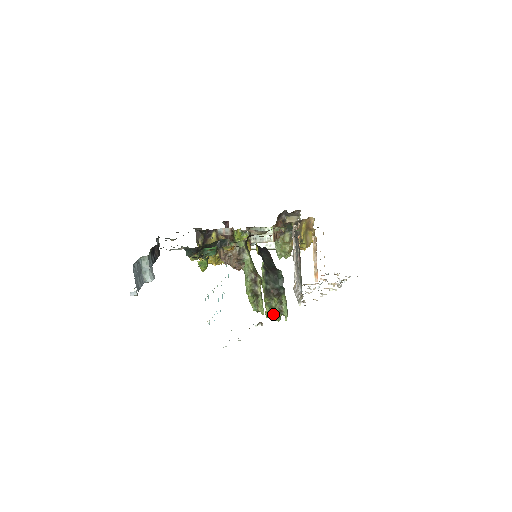
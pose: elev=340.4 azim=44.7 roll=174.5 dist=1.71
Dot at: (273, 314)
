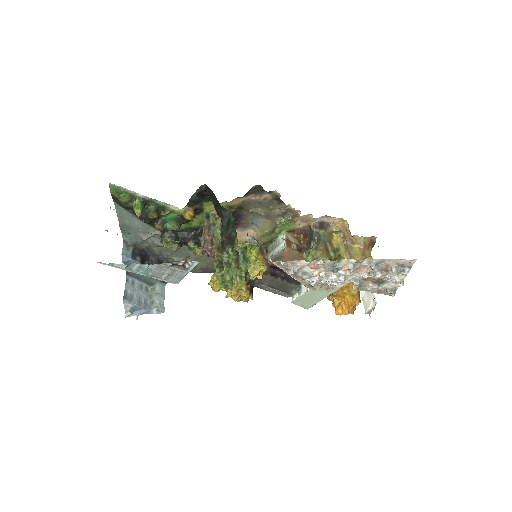
Dot at: (230, 272)
